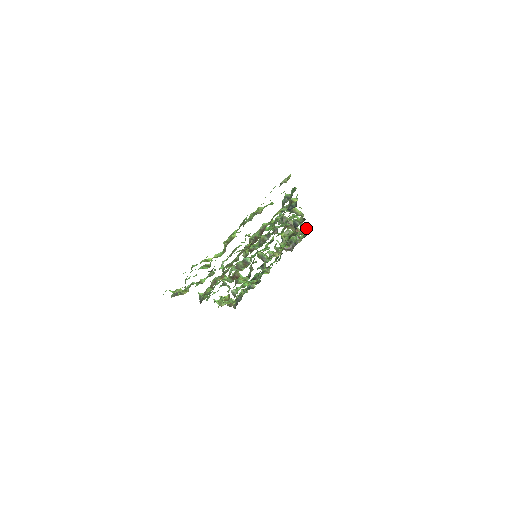
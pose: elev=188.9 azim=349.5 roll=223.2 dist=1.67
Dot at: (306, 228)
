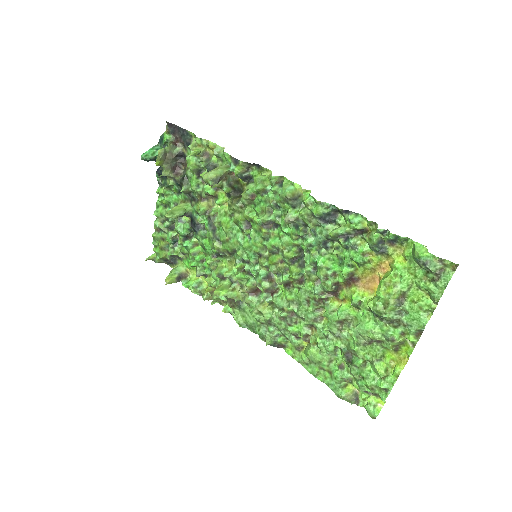
Dot at: (212, 146)
